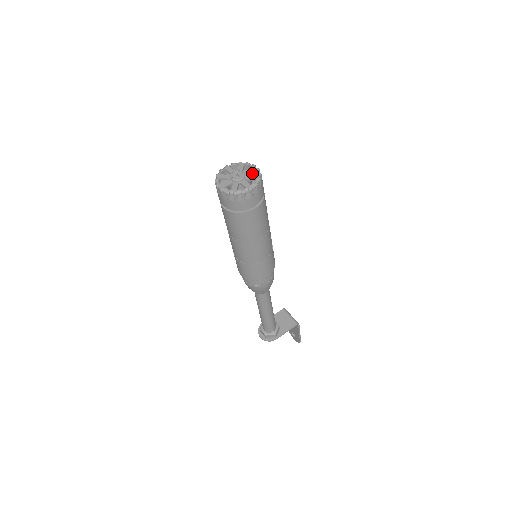
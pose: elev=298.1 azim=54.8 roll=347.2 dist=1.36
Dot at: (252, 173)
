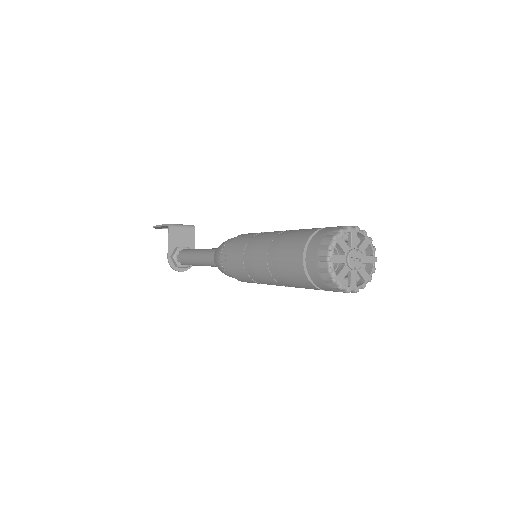
Dot at: (347, 235)
